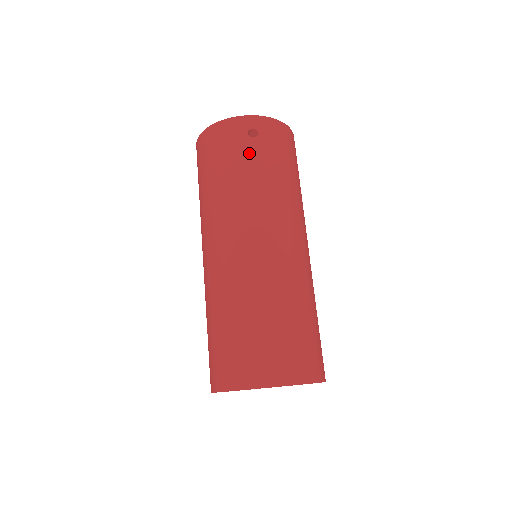
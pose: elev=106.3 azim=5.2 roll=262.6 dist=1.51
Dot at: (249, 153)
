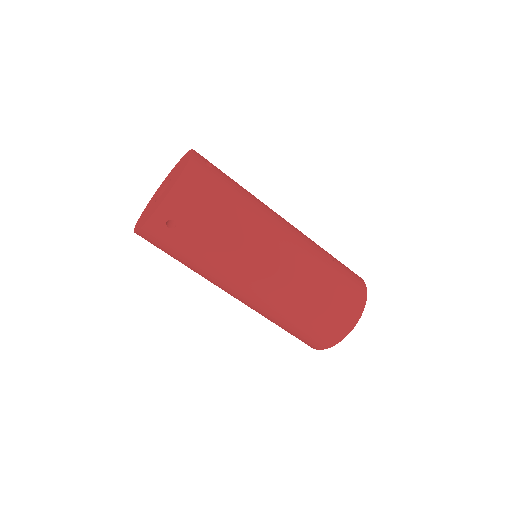
Dot at: (186, 240)
